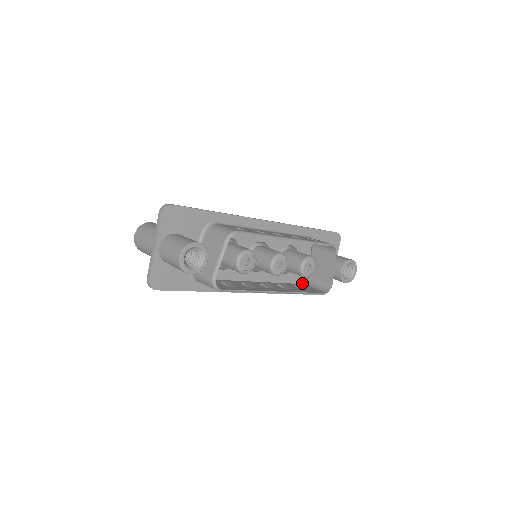
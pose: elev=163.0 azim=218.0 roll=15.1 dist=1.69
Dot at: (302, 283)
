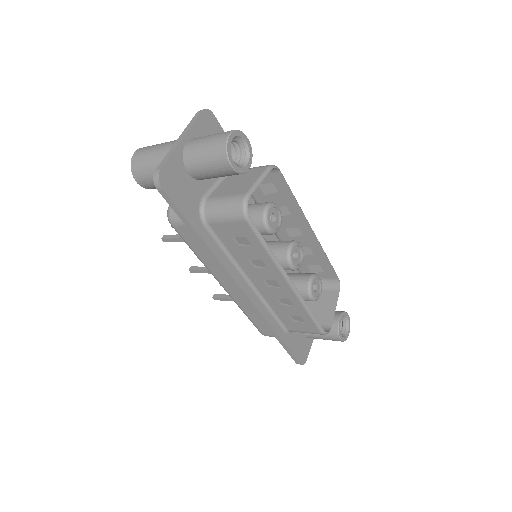
Dot at: occluded
